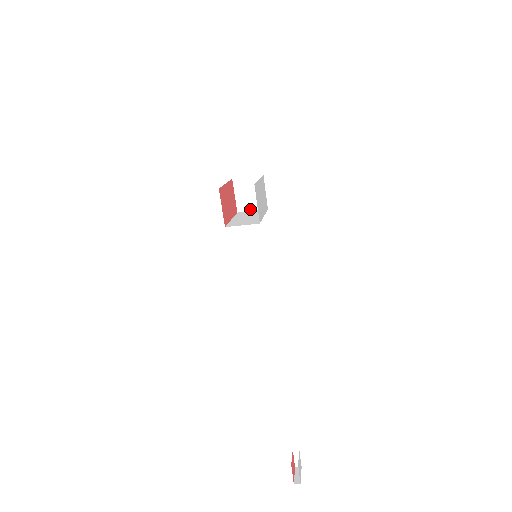
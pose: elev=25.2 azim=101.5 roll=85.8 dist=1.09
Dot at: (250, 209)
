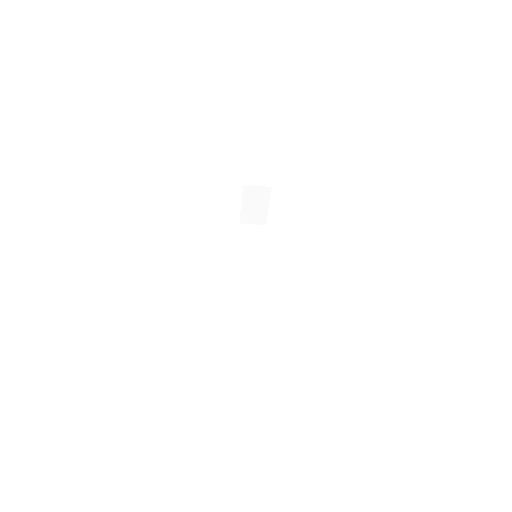
Dot at: (250, 244)
